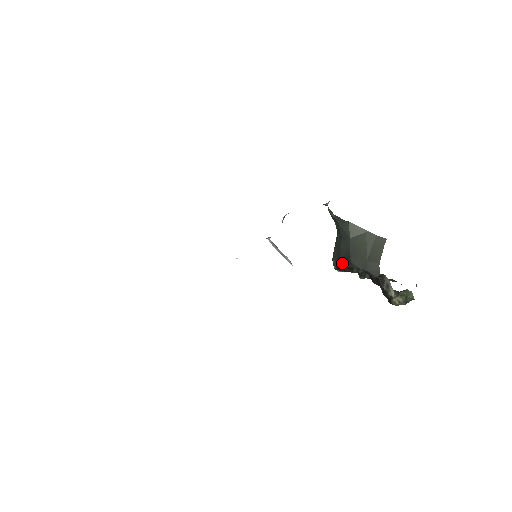
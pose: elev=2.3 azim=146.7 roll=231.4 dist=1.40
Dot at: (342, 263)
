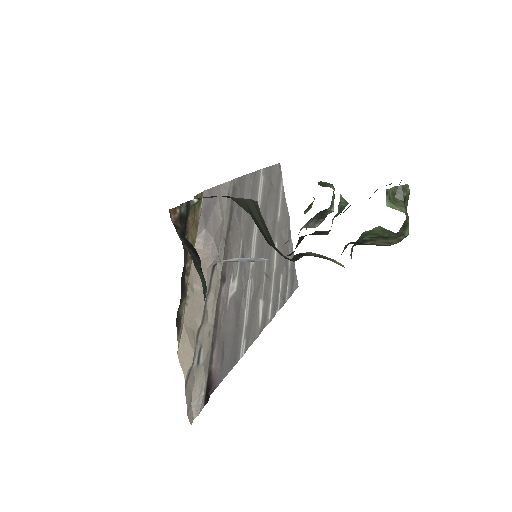
Dot at: occluded
